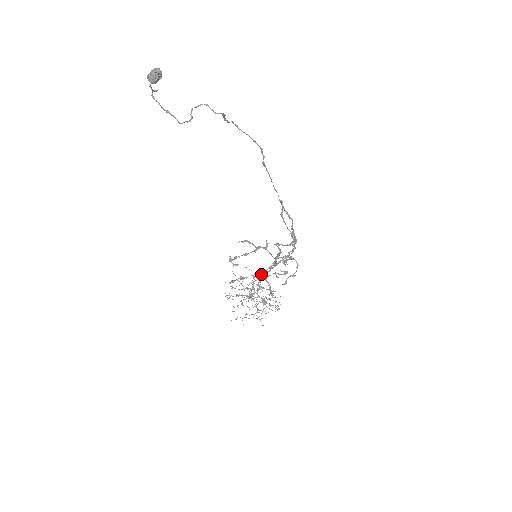
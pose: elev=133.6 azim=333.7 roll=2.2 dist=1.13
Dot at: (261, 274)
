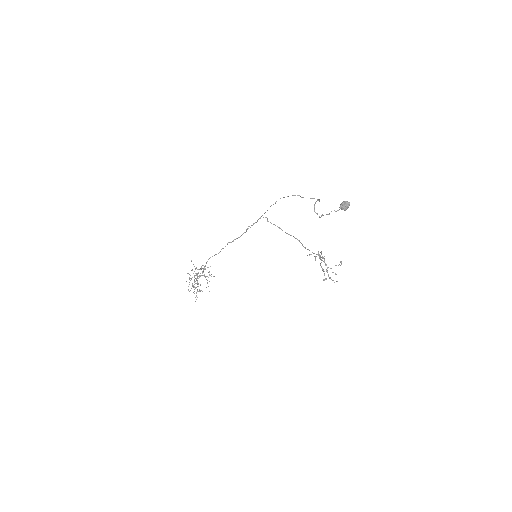
Dot at: occluded
